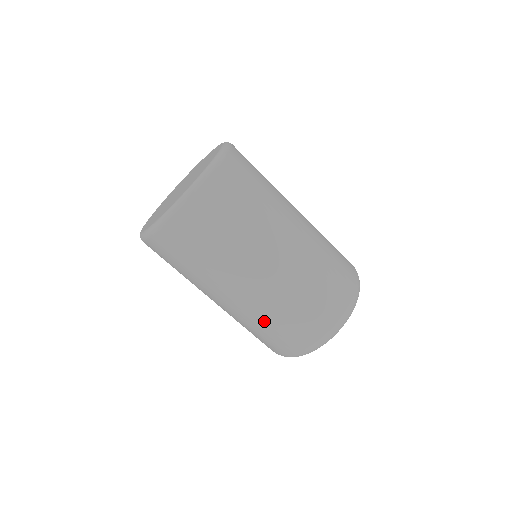
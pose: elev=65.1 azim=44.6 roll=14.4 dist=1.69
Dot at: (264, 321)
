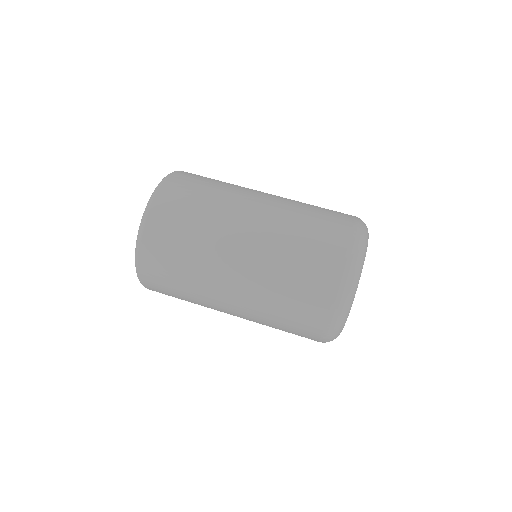
Dot at: (275, 298)
